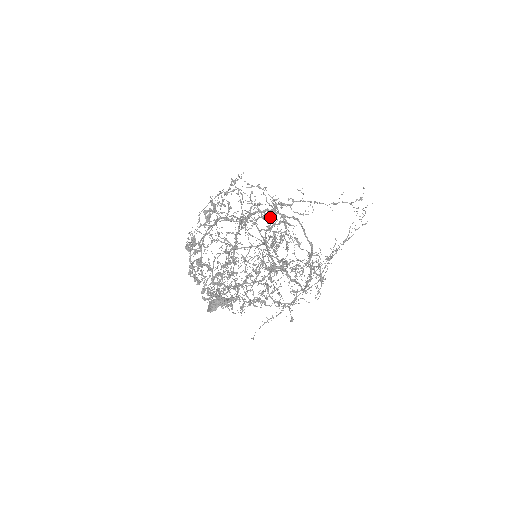
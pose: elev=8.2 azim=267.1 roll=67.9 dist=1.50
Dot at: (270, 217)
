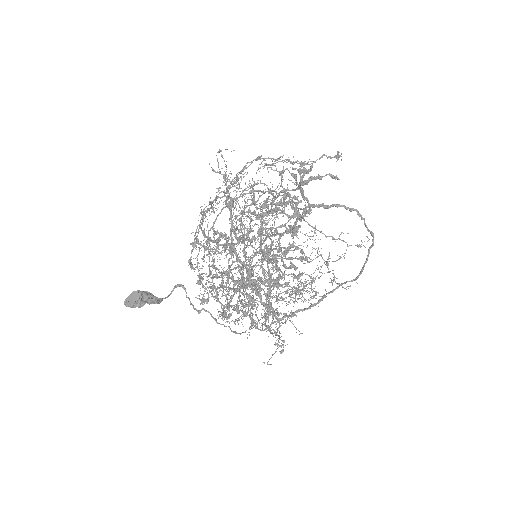
Dot at: (251, 218)
